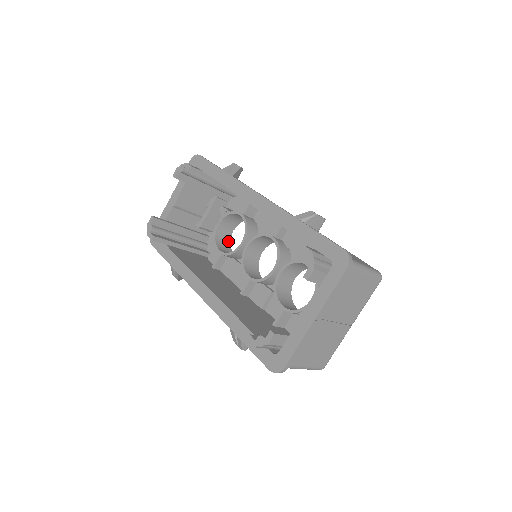
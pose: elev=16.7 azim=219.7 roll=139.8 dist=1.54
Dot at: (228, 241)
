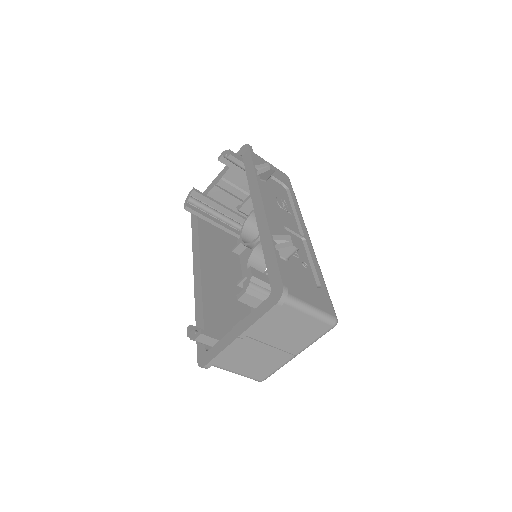
Dot at: (258, 231)
